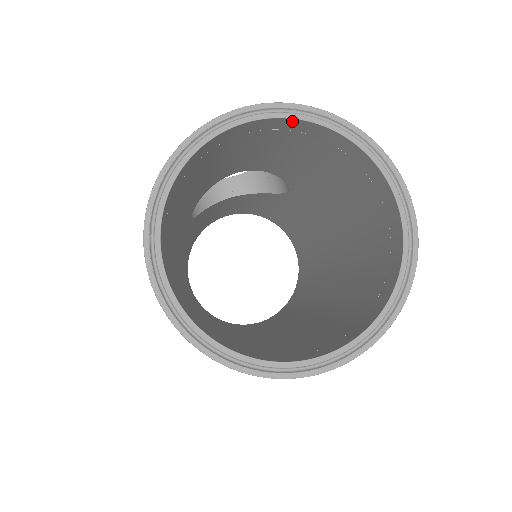
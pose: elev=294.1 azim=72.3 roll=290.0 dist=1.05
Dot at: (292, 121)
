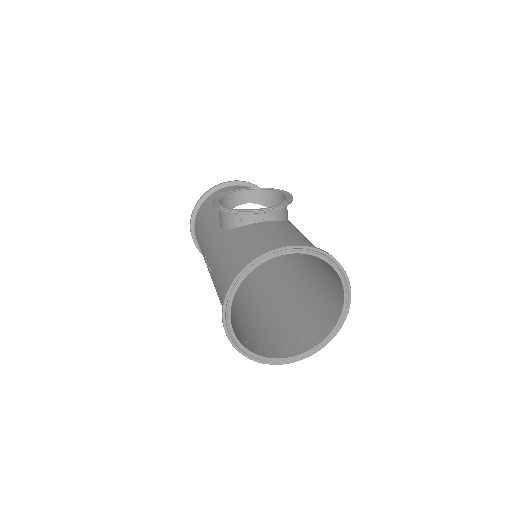
Dot at: (307, 253)
